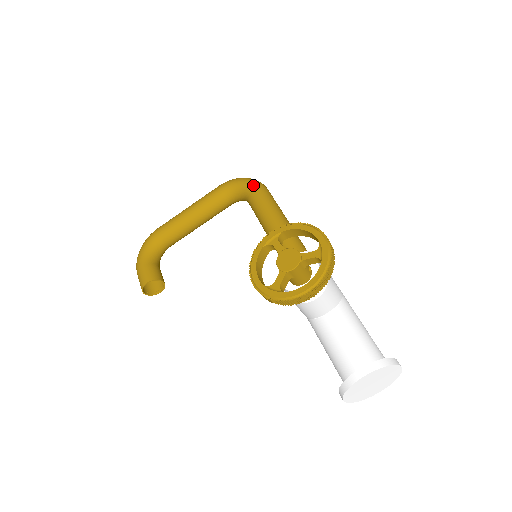
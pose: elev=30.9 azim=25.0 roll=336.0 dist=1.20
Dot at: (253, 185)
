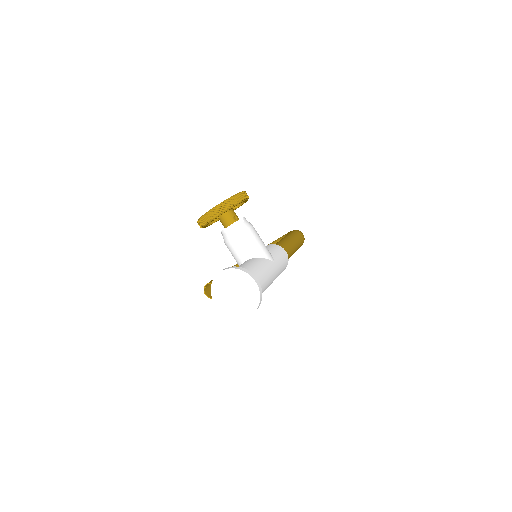
Dot at: (293, 230)
